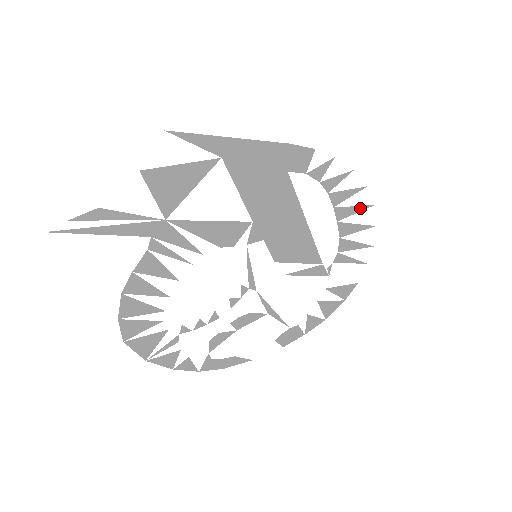
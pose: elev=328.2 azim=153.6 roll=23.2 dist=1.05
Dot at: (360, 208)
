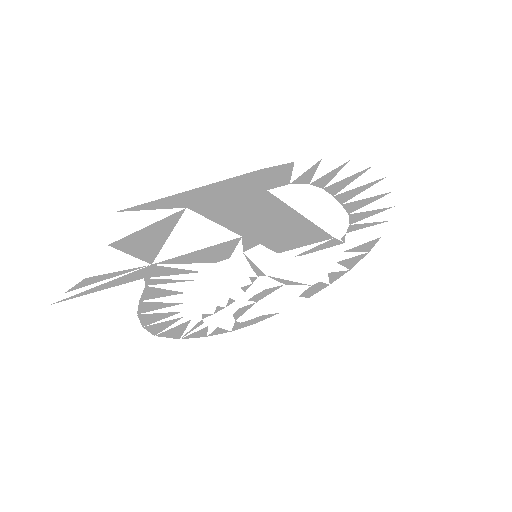
Dot at: (368, 185)
